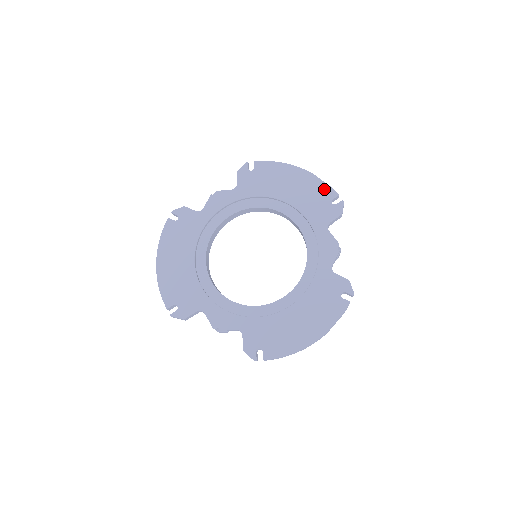
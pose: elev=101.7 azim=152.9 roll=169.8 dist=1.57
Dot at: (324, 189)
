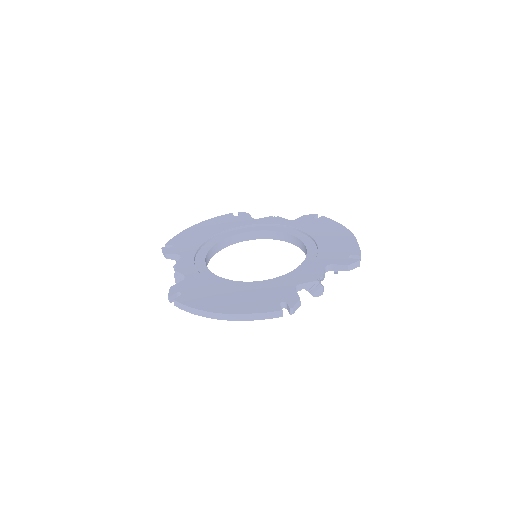
Dot at: (353, 248)
